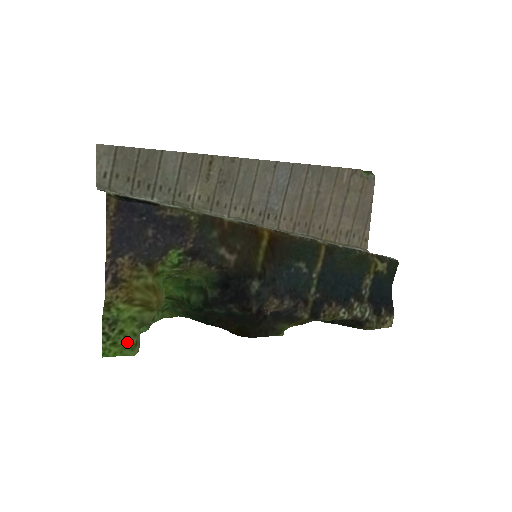
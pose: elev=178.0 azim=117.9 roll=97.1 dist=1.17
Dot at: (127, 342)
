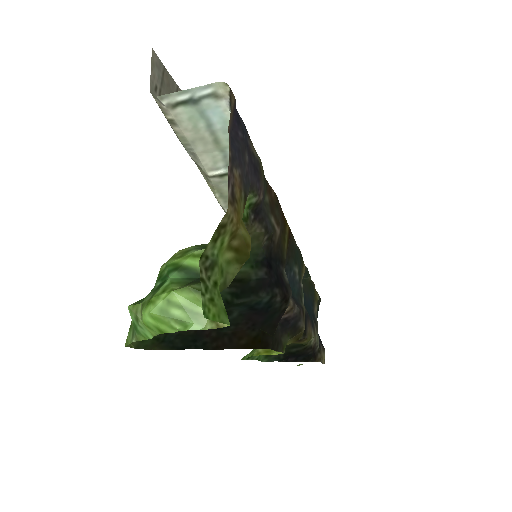
Dot at: (221, 302)
